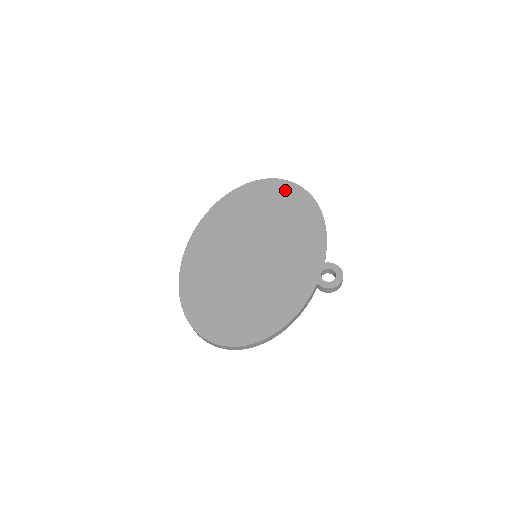
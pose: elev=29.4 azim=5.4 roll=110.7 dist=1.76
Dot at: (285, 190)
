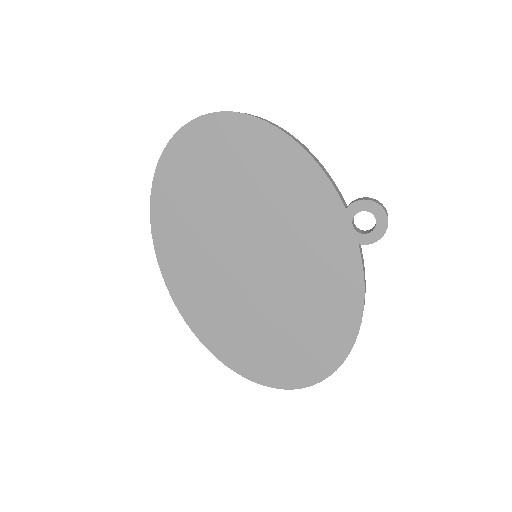
Dot at: (210, 136)
